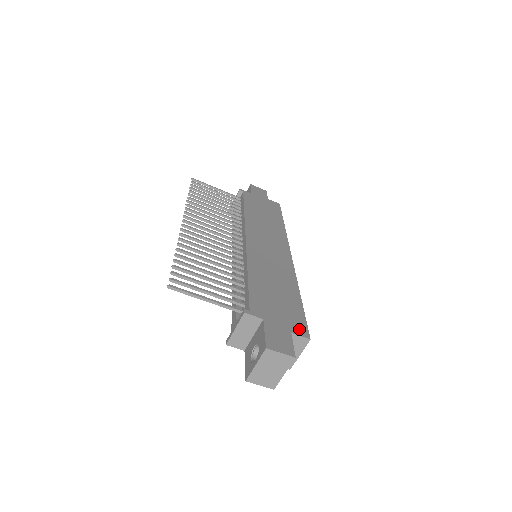
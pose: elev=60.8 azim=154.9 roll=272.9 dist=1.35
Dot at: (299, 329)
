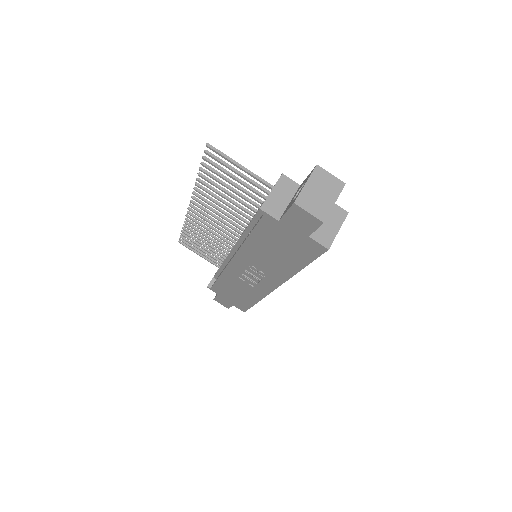
Dot at: occluded
